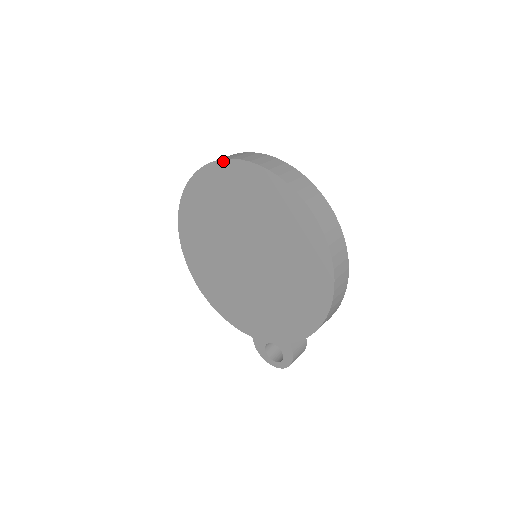
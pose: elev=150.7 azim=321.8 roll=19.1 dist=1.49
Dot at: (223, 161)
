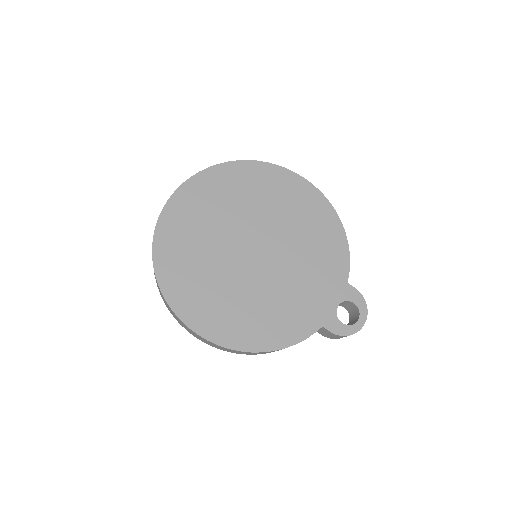
Dot at: (176, 192)
